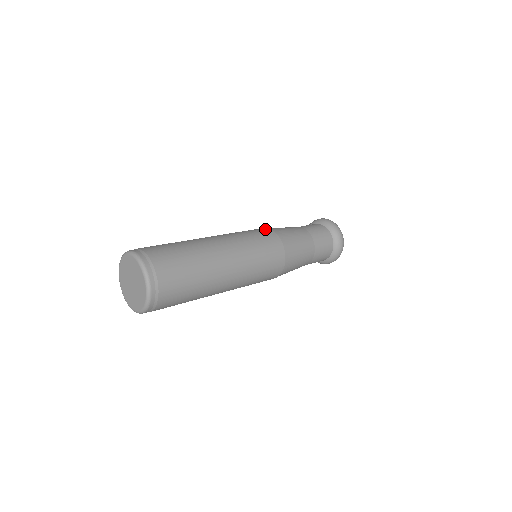
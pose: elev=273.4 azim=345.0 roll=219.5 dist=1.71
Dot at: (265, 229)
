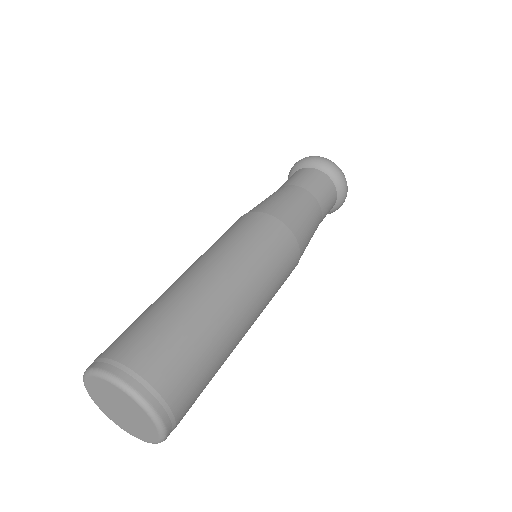
Dot at: (251, 215)
